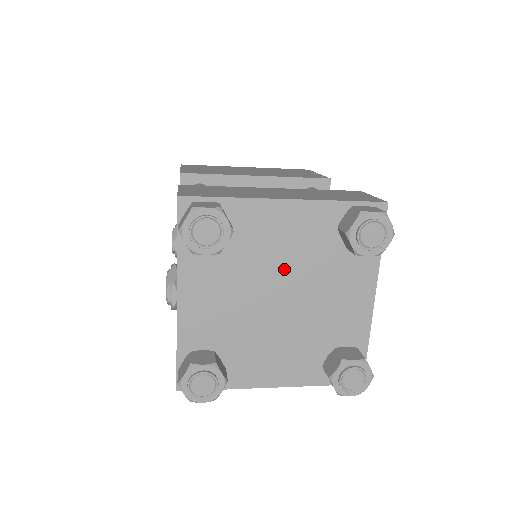
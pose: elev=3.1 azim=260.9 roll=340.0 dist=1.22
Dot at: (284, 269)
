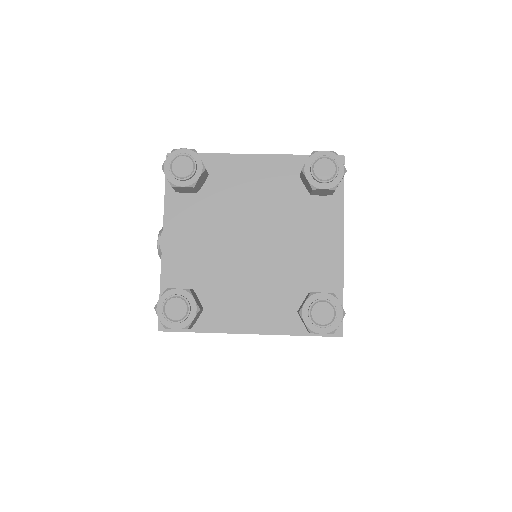
Dot at: (255, 214)
